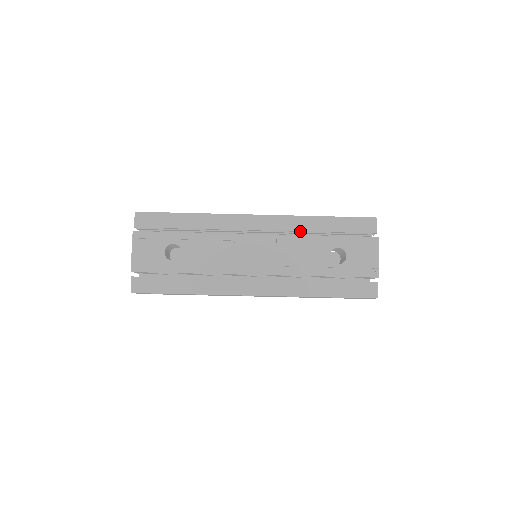
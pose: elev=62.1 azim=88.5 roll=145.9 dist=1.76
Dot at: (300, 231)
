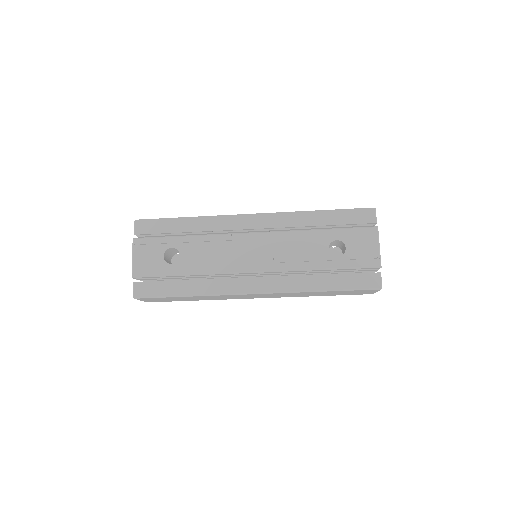
Dot at: occluded
